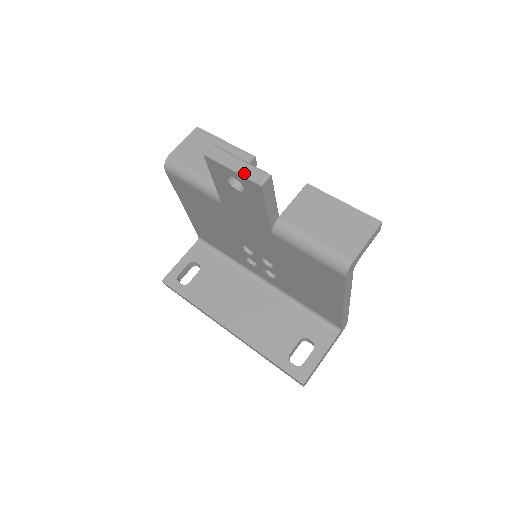
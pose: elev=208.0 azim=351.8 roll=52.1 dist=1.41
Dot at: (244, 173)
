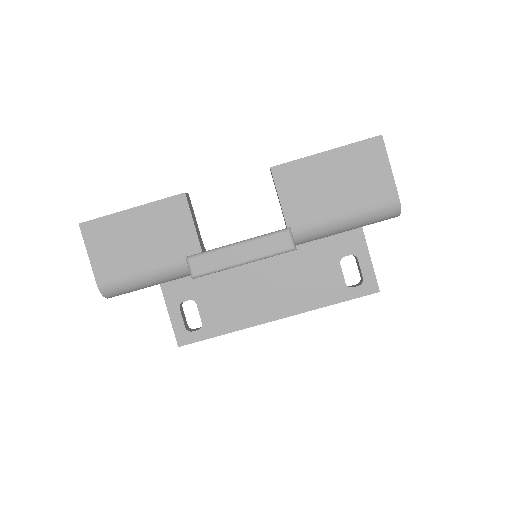
Dot at: (262, 255)
